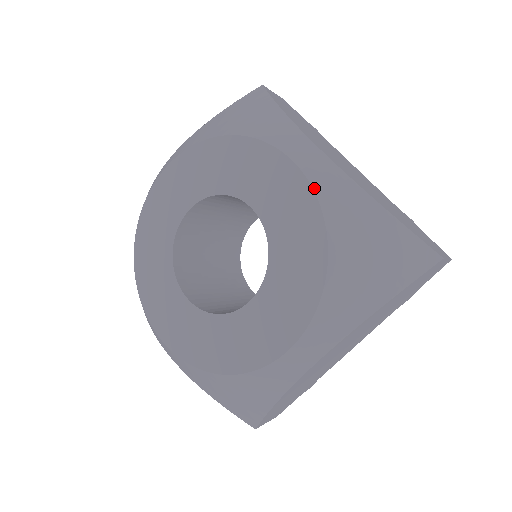
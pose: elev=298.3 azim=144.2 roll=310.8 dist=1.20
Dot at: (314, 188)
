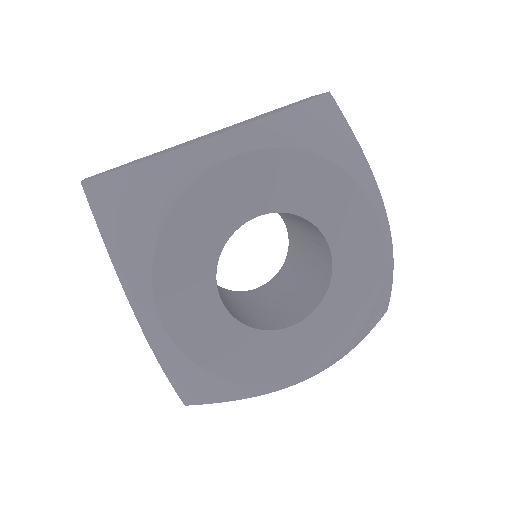
Dot at: (385, 257)
